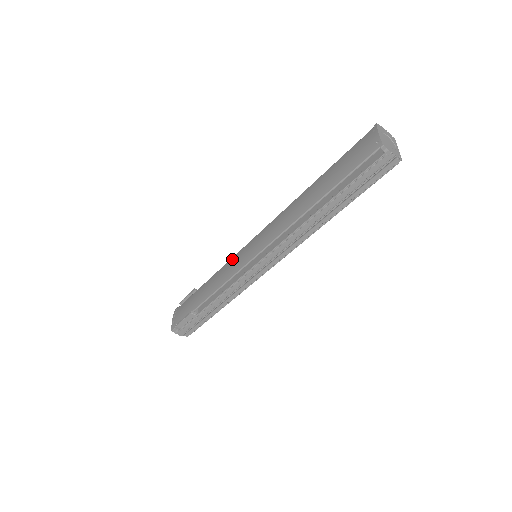
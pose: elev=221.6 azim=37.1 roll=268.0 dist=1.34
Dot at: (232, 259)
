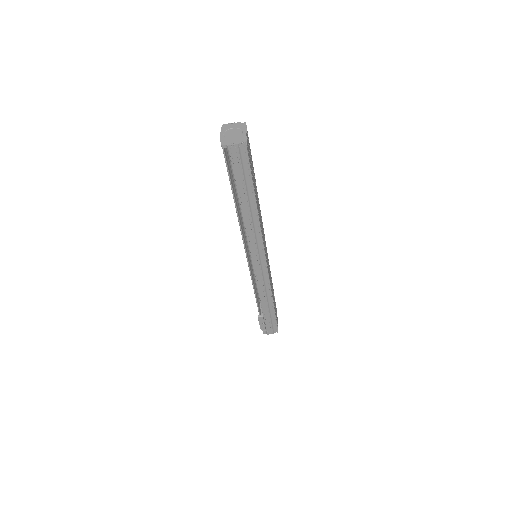
Dot at: occluded
